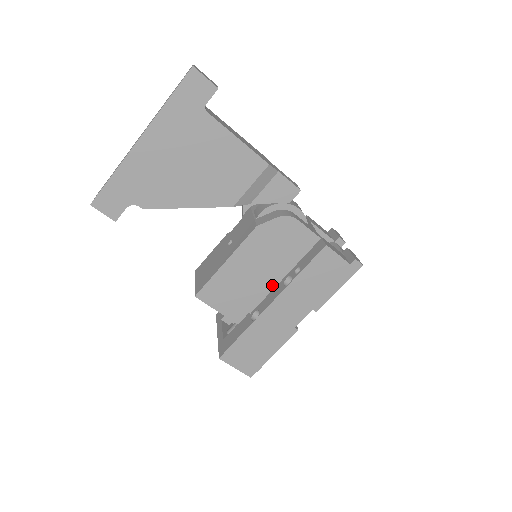
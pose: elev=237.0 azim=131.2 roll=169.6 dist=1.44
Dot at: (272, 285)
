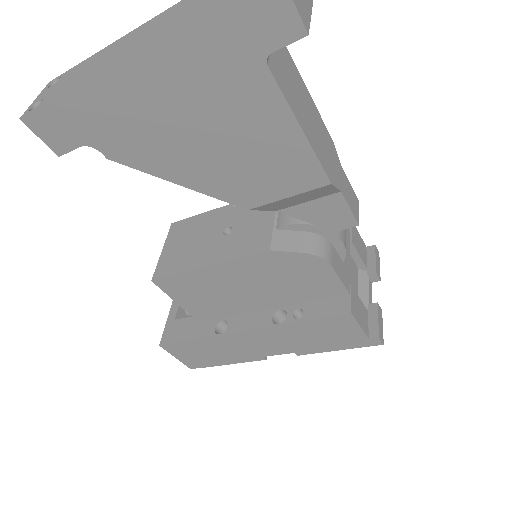
Dot at: (258, 307)
